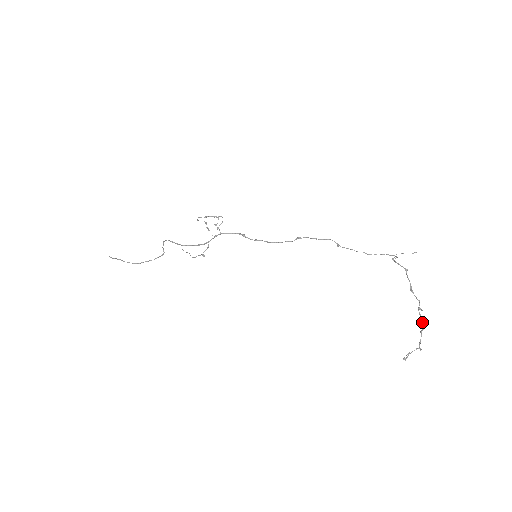
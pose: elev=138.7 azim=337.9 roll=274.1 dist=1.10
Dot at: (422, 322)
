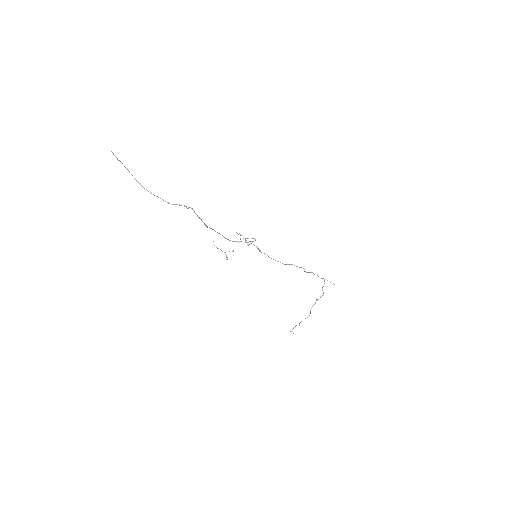
Dot at: (309, 315)
